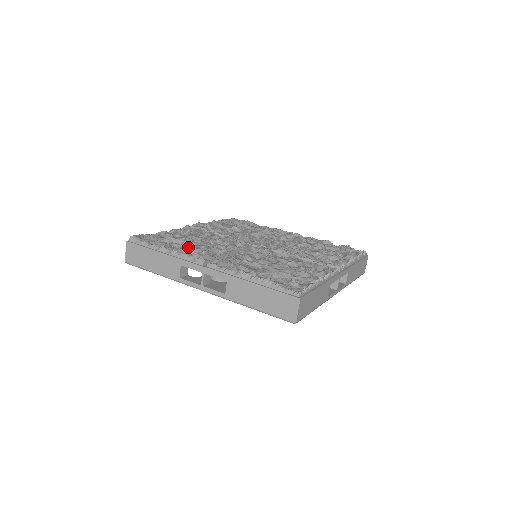
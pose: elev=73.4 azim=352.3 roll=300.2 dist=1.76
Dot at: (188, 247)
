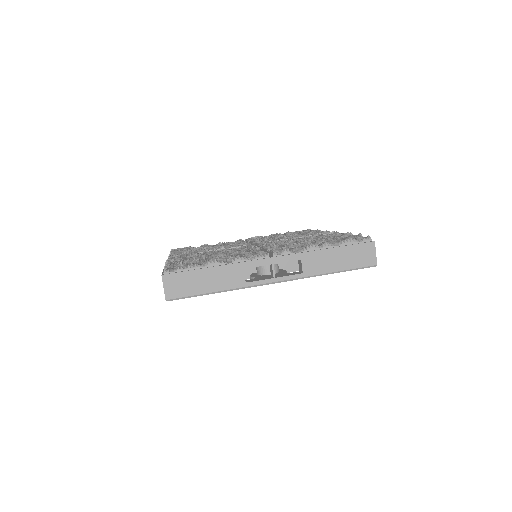
Dot at: occluded
